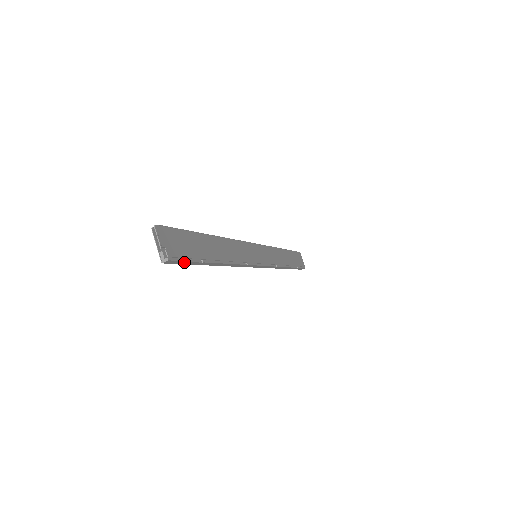
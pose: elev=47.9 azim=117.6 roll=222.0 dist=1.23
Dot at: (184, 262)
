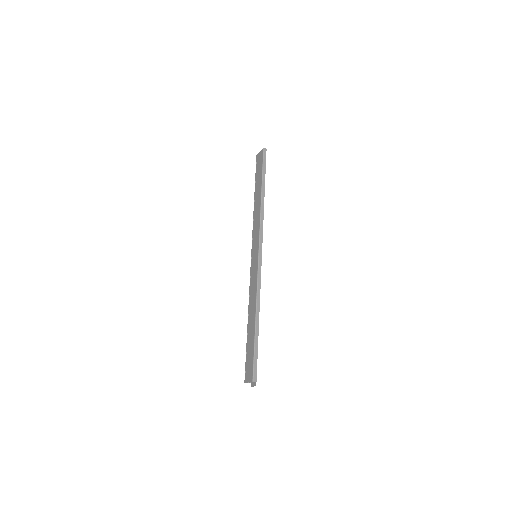
Dot at: occluded
